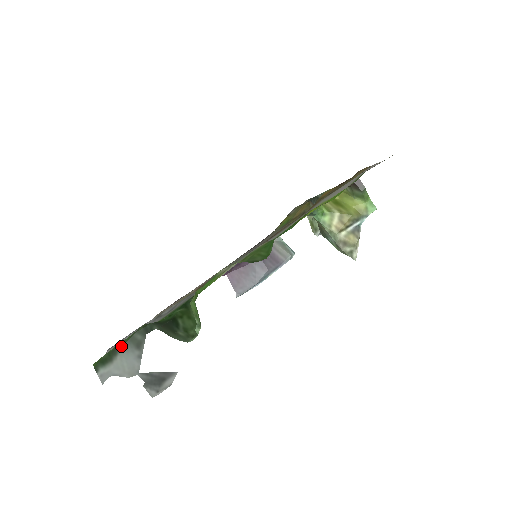
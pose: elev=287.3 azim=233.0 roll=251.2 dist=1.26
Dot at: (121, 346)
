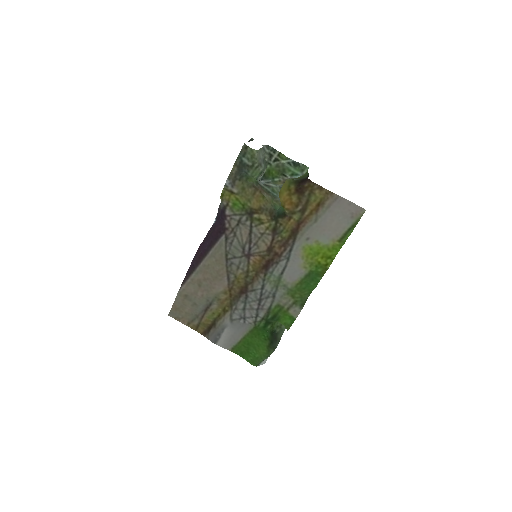
Dot at: occluded
